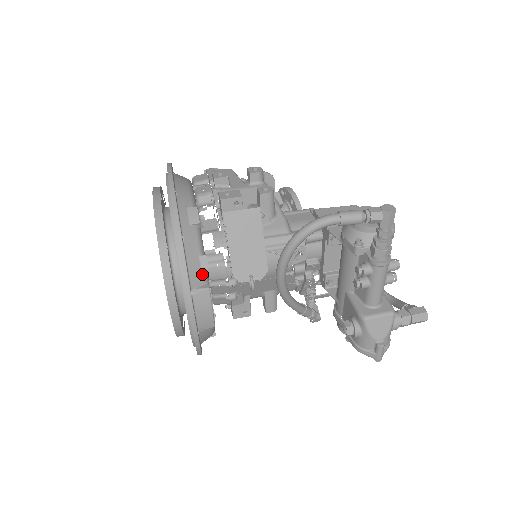
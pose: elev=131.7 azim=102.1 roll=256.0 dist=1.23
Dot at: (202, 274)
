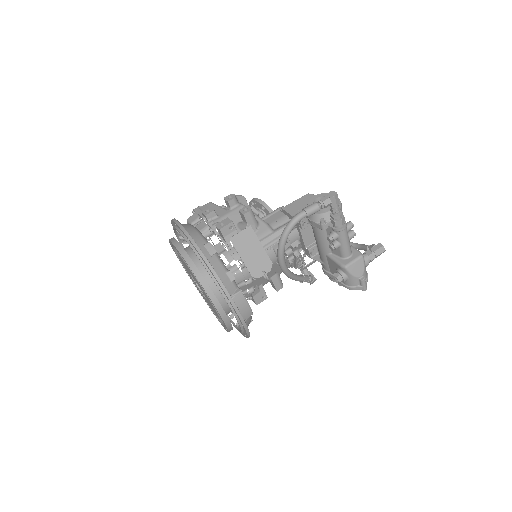
Dot at: (233, 284)
